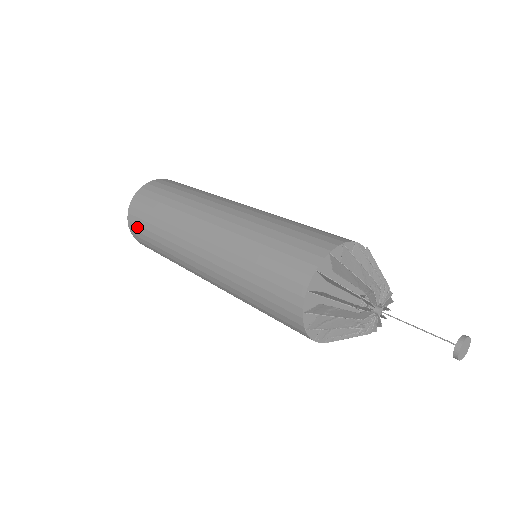
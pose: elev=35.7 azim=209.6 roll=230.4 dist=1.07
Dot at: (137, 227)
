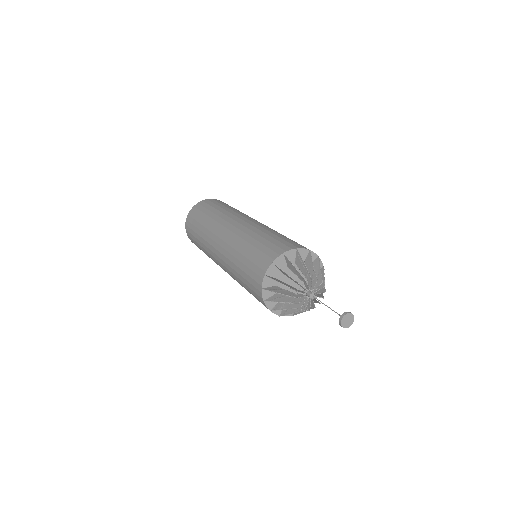
Dot at: occluded
